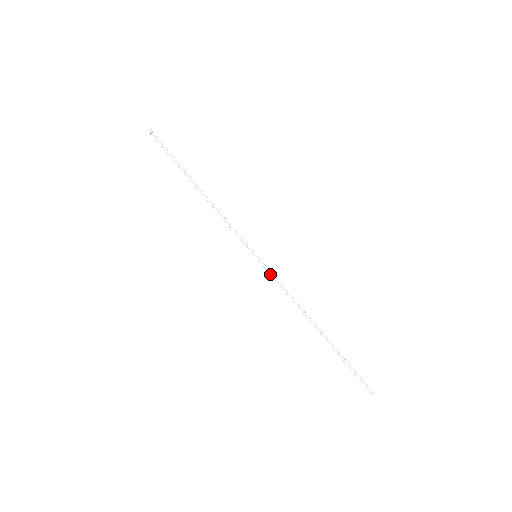
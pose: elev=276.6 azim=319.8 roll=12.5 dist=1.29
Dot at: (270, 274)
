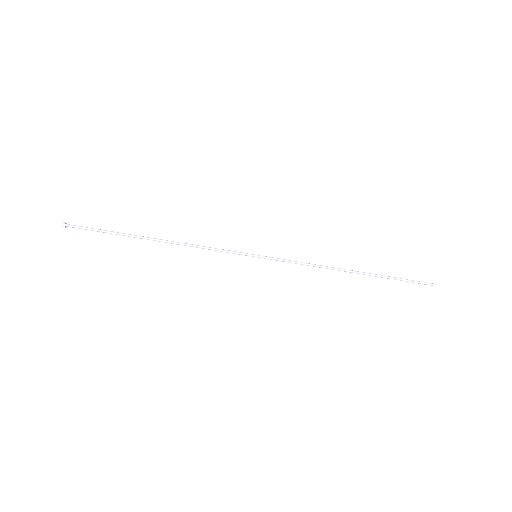
Dot at: occluded
